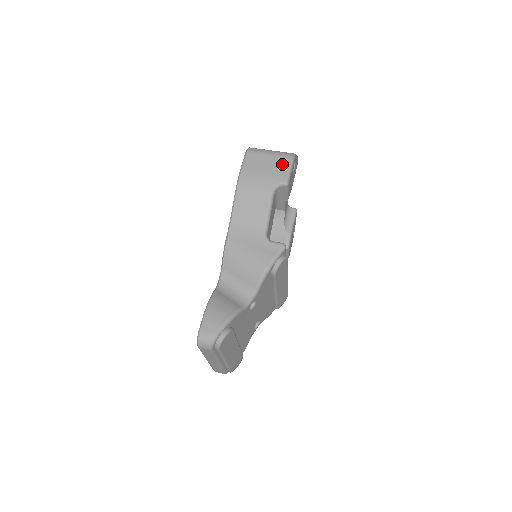
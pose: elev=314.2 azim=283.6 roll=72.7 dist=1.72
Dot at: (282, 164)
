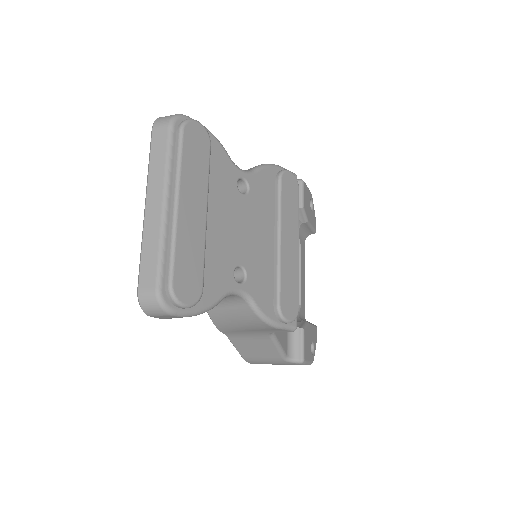
Dot at: occluded
